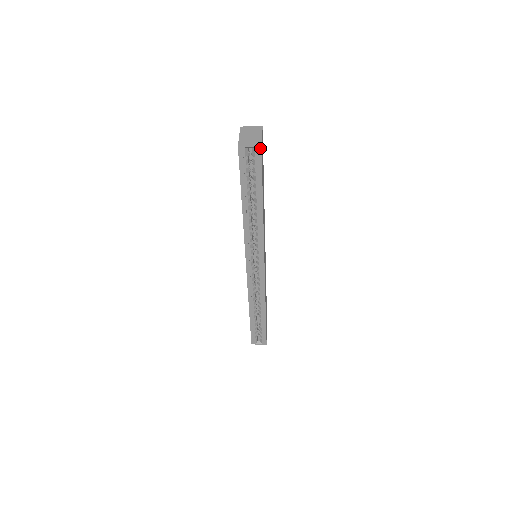
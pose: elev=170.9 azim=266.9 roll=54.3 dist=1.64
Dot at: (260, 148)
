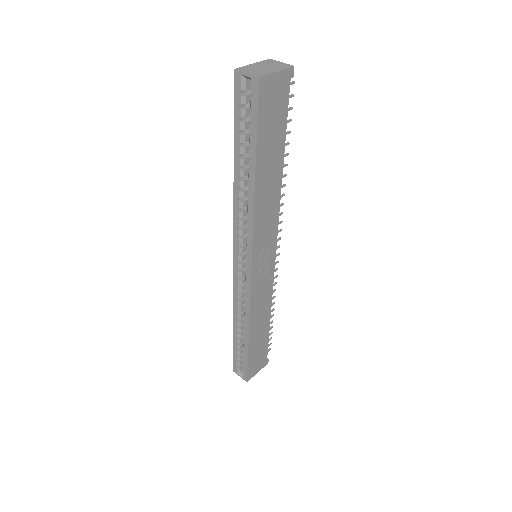
Dot at: (258, 81)
